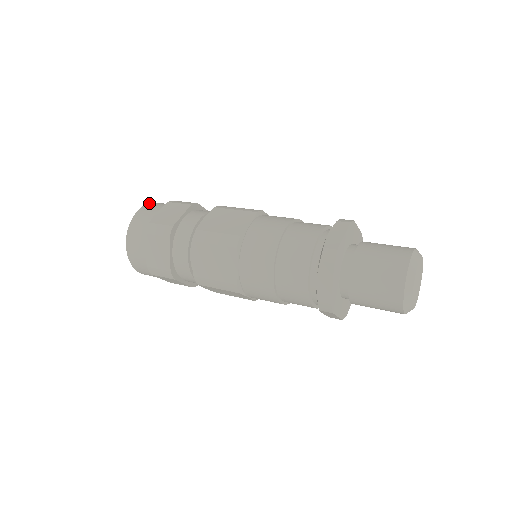
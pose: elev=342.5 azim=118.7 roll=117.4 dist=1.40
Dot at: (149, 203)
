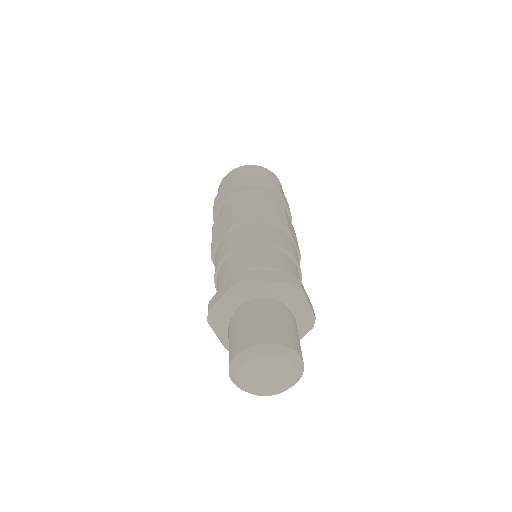
Dot at: occluded
